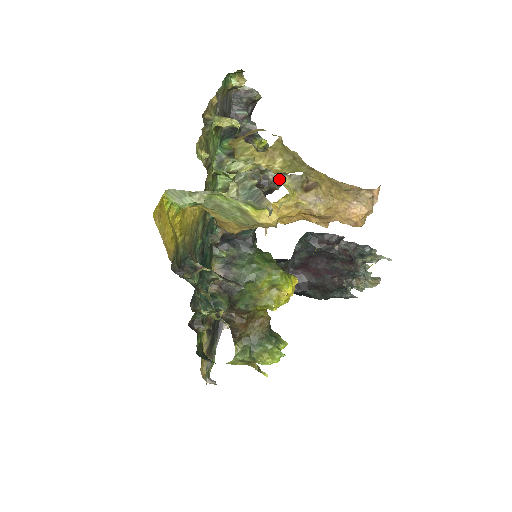
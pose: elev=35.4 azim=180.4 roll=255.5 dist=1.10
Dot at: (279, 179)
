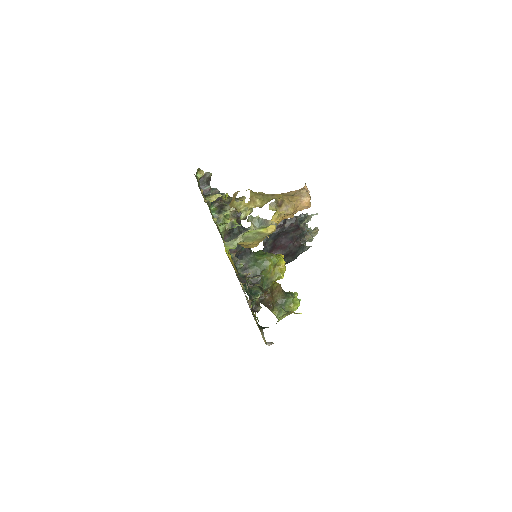
Dot at: occluded
